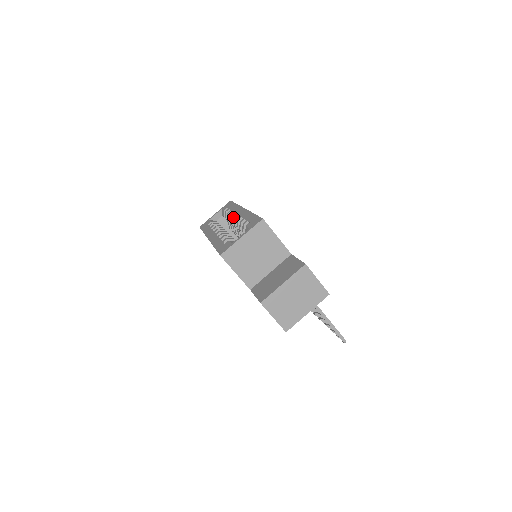
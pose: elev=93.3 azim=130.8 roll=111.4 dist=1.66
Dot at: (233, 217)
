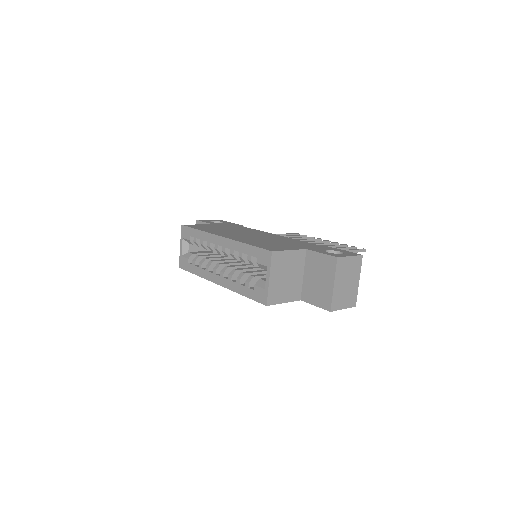
Dot at: (218, 250)
